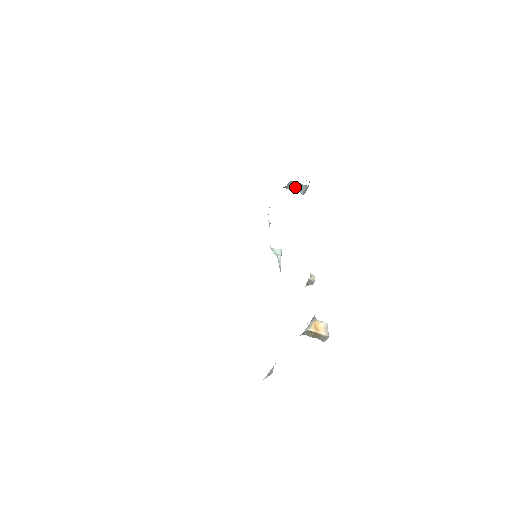
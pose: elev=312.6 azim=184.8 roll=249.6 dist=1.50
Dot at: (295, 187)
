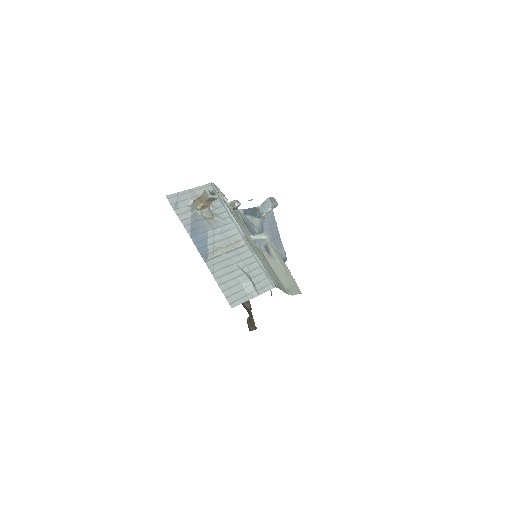
Dot at: (266, 208)
